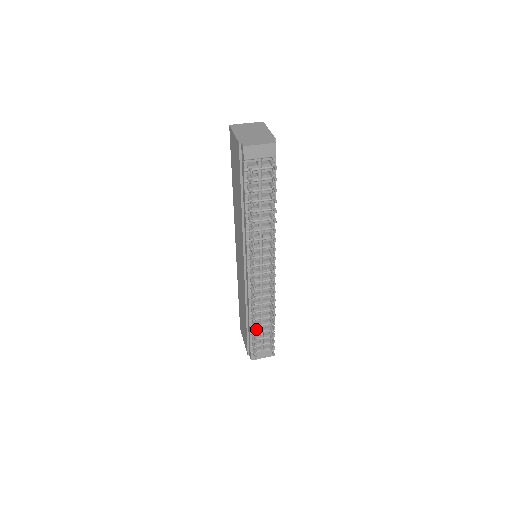
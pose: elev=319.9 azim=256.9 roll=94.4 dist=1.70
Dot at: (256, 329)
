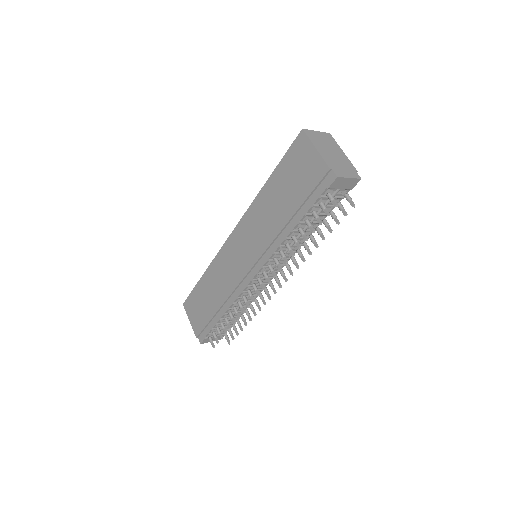
Dot at: (223, 320)
